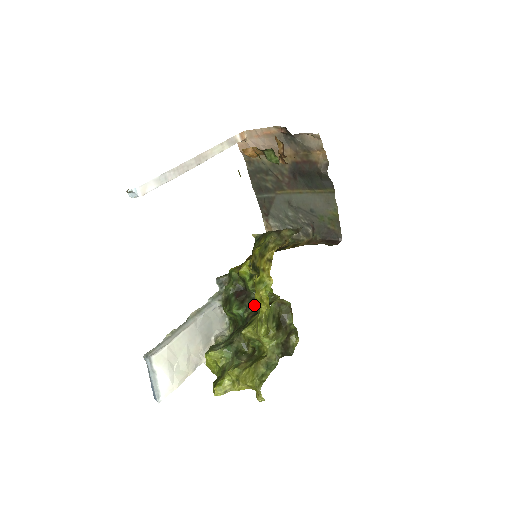
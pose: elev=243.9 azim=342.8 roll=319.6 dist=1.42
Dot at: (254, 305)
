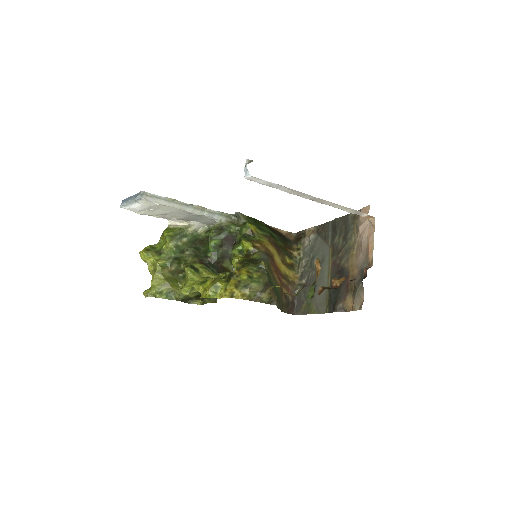
Dot at: (221, 258)
